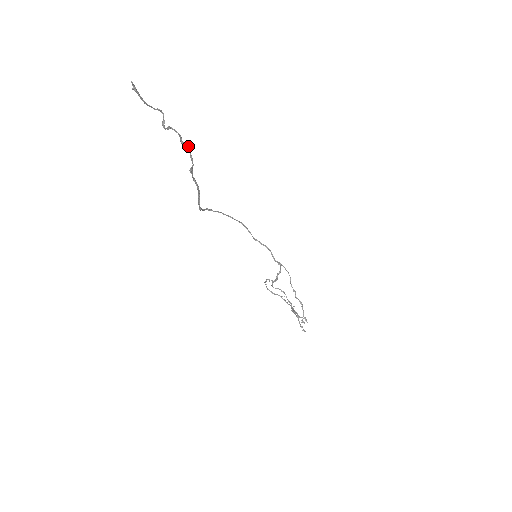
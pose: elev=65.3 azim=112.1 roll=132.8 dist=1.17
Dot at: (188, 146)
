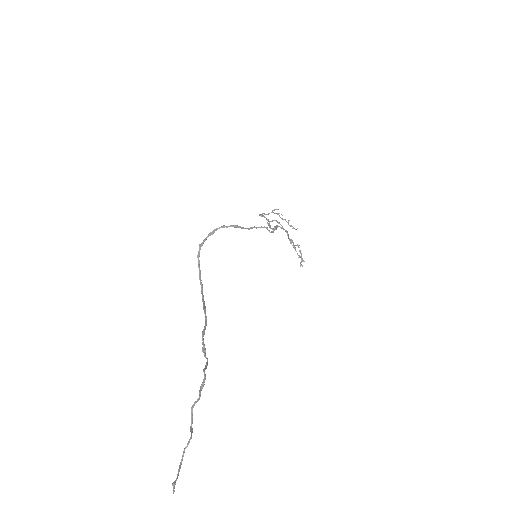
Dot at: (204, 374)
